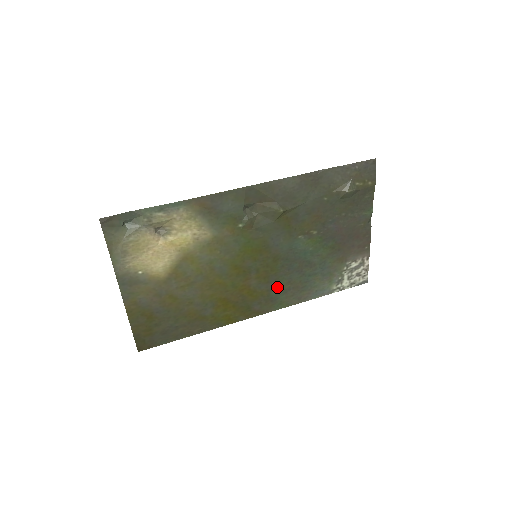
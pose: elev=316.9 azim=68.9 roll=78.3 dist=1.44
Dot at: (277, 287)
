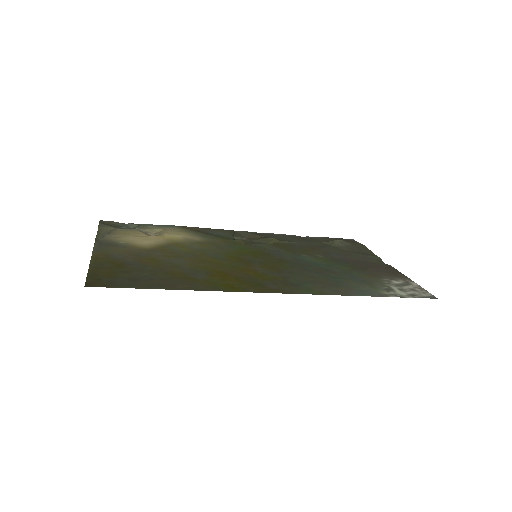
Dot at: (295, 278)
